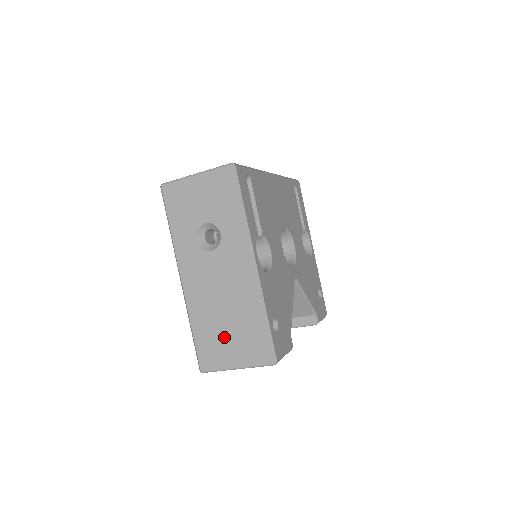
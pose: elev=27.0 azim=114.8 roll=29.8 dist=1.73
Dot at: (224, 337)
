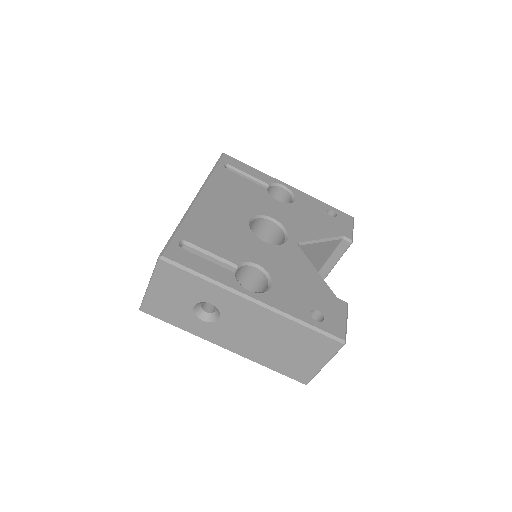
Dot at: (293, 356)
